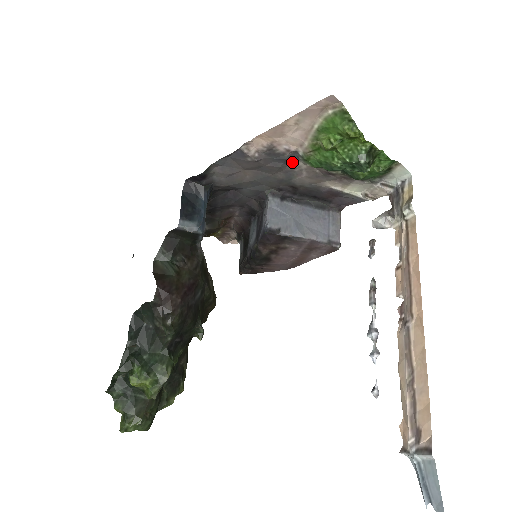
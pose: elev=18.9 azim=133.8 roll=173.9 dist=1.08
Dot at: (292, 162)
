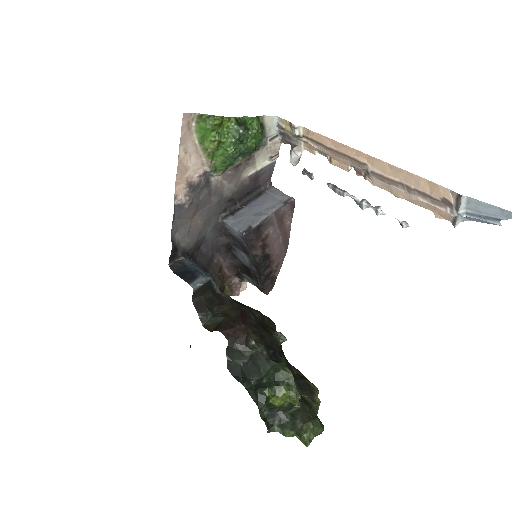
Dot at: (210, 182)
